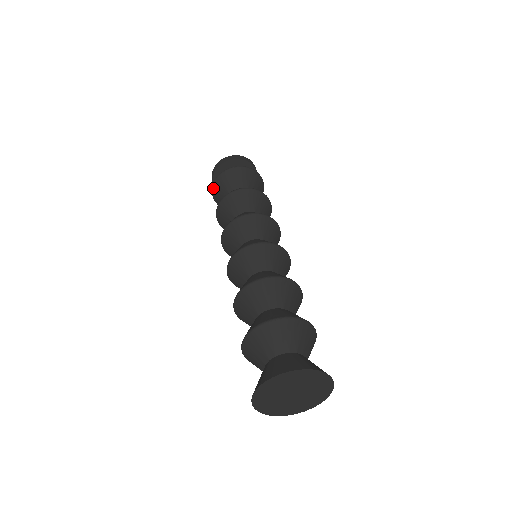
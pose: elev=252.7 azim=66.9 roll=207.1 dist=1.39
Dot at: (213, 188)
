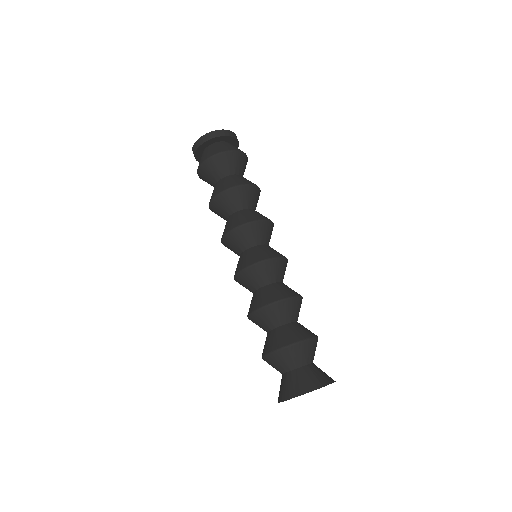
Dot at: (199, 177)
